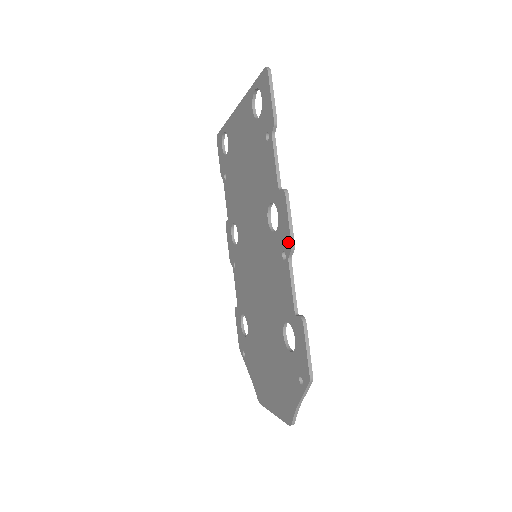
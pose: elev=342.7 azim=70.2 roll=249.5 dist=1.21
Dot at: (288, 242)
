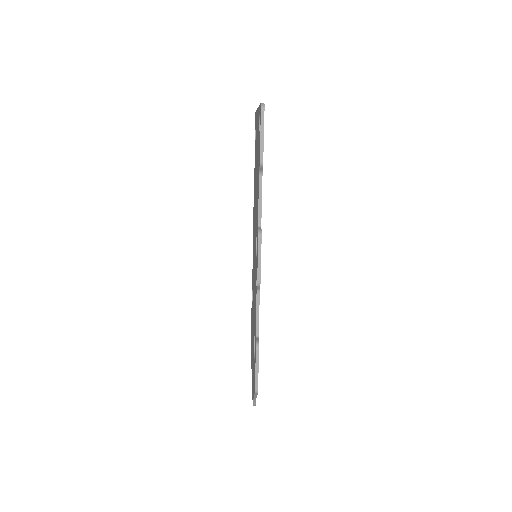
Dot at: (257, 277)
